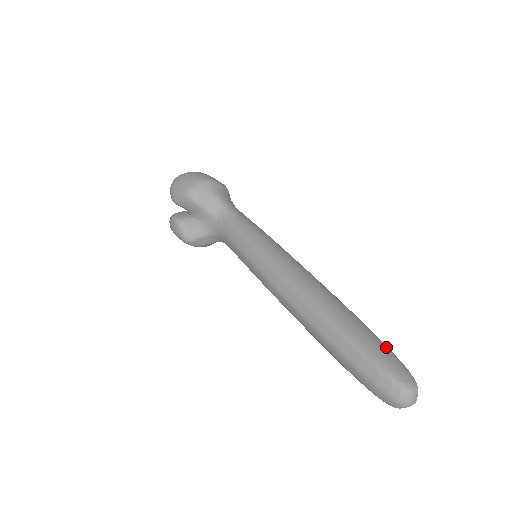
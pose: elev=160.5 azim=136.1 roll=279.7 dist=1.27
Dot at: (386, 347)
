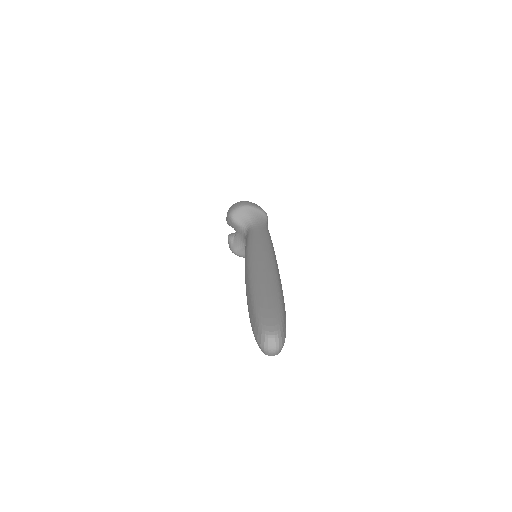
Dot at: (277, 309)
